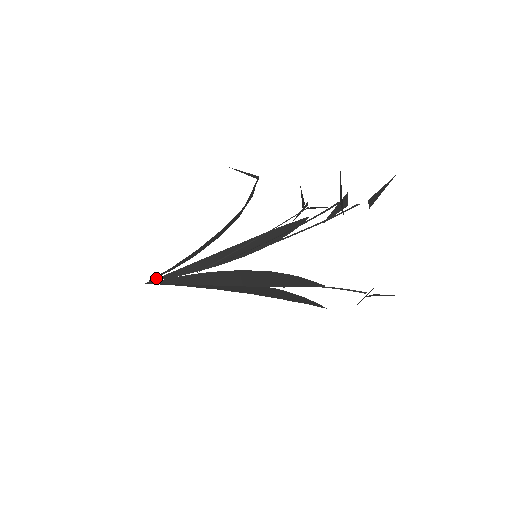
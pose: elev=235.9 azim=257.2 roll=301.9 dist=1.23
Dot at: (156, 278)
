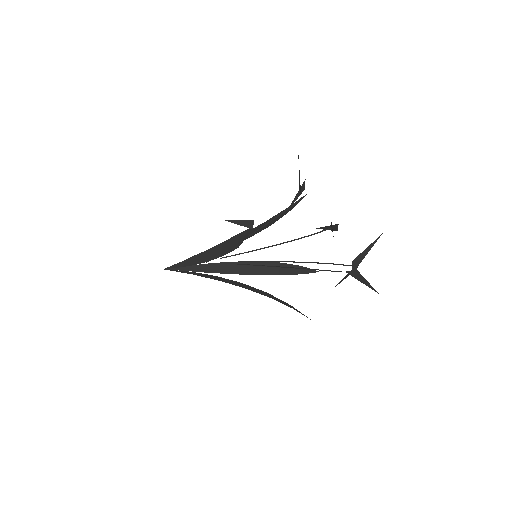
Dot at: (172, 265)
